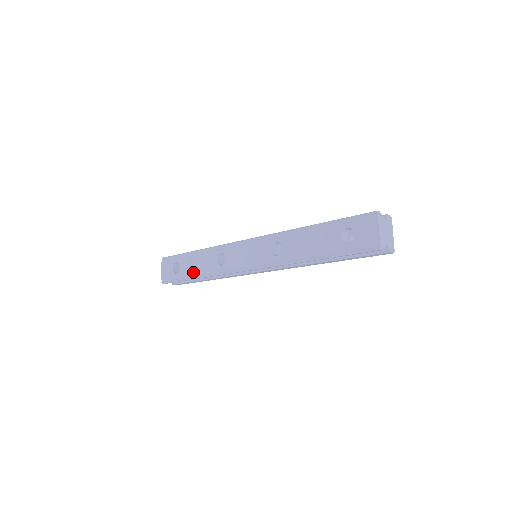
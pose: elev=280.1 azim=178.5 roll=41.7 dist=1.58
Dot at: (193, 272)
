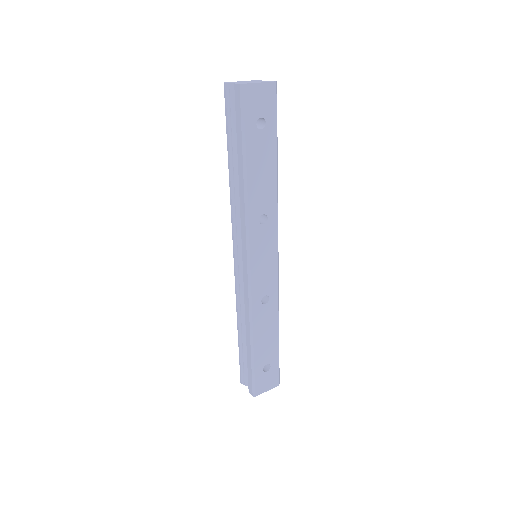
Dot at: occluded
